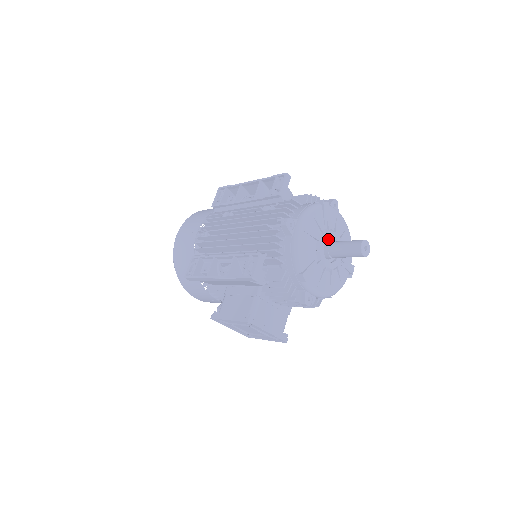
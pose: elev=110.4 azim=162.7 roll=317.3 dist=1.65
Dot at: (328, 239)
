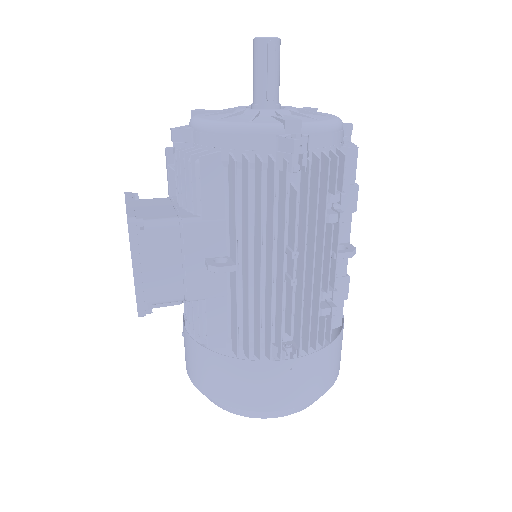
Dot at: occluded
